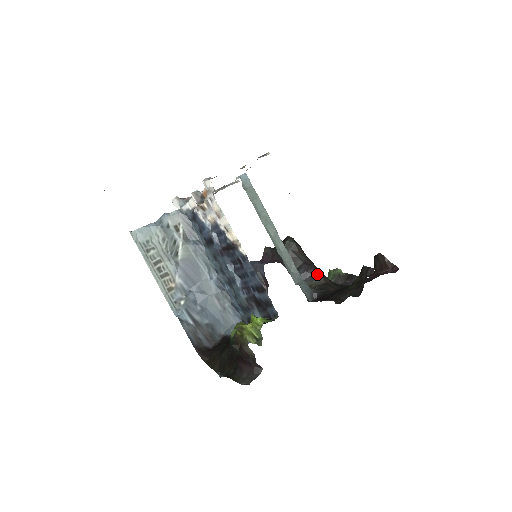
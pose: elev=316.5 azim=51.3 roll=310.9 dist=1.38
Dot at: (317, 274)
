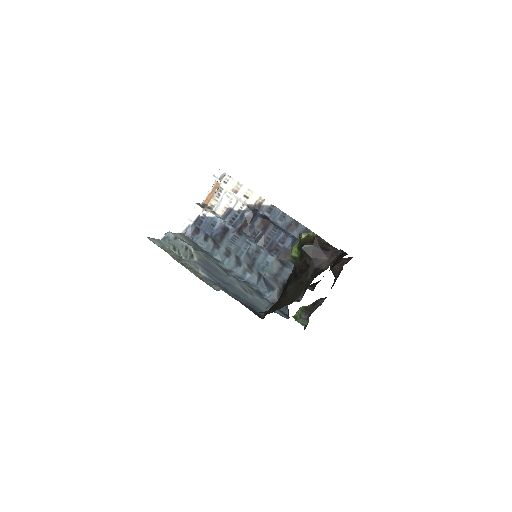
Dot at: occluded
